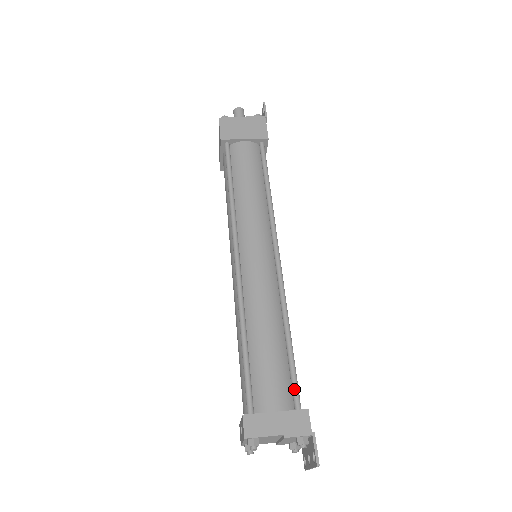
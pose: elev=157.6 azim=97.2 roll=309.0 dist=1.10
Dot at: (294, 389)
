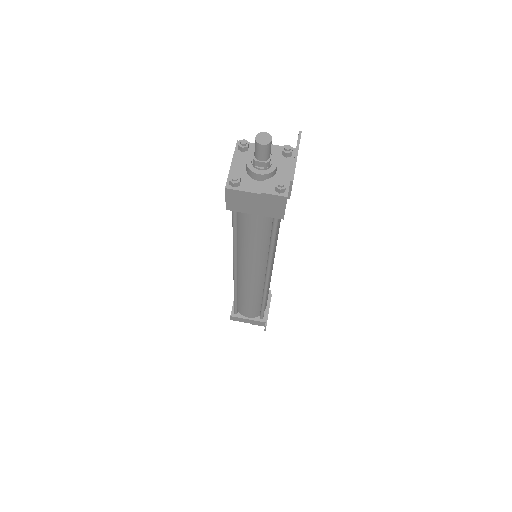
Dot at: (261, 315)
